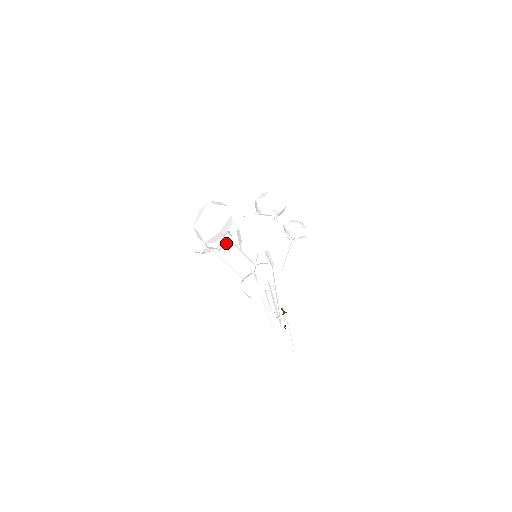
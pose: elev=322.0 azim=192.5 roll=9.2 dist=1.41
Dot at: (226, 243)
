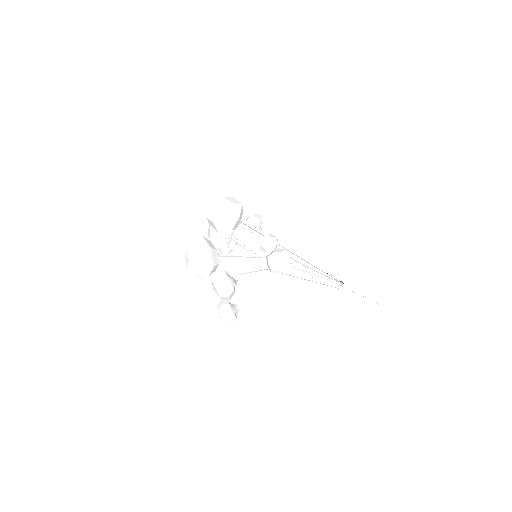
Dot at: (233, 278)
